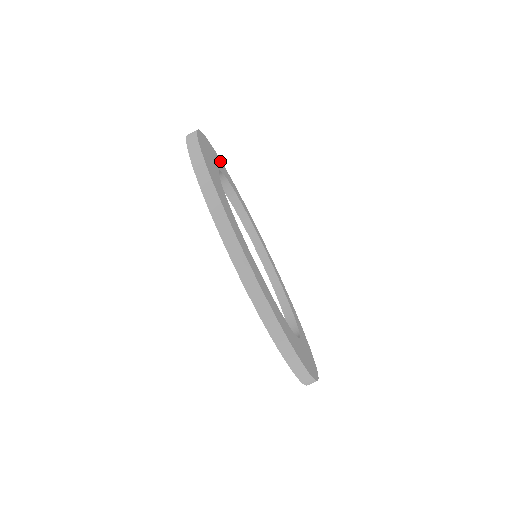
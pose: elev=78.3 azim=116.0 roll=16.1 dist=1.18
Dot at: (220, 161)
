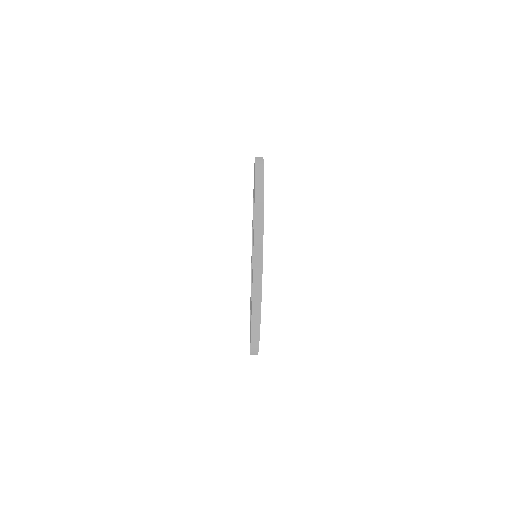
Dot at: occluded
